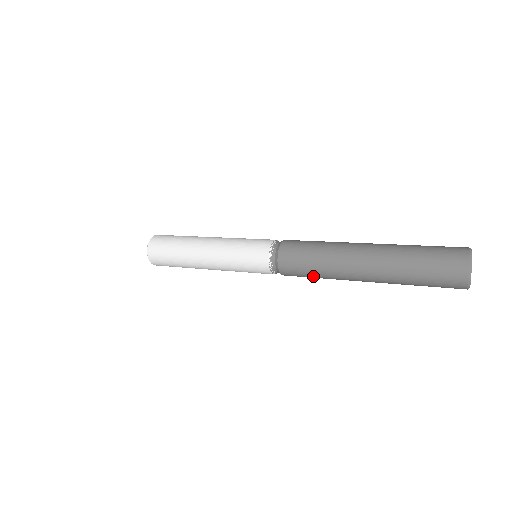
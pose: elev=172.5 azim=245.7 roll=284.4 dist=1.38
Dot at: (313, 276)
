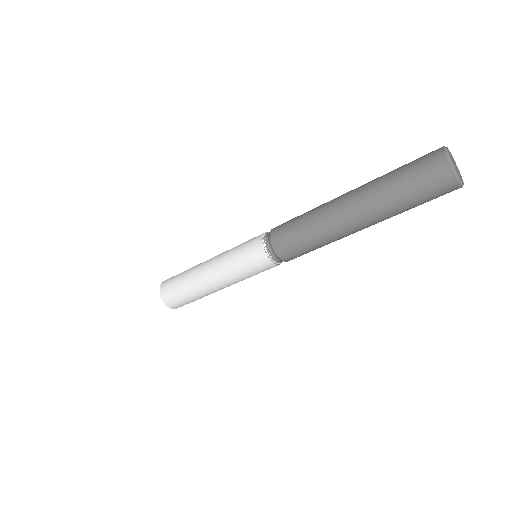
Dot at: (311, 247)
